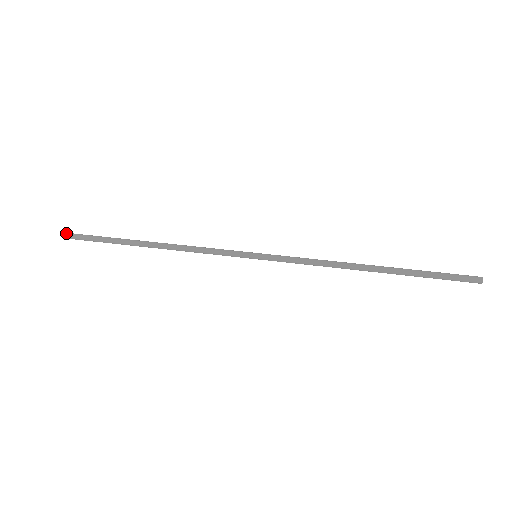
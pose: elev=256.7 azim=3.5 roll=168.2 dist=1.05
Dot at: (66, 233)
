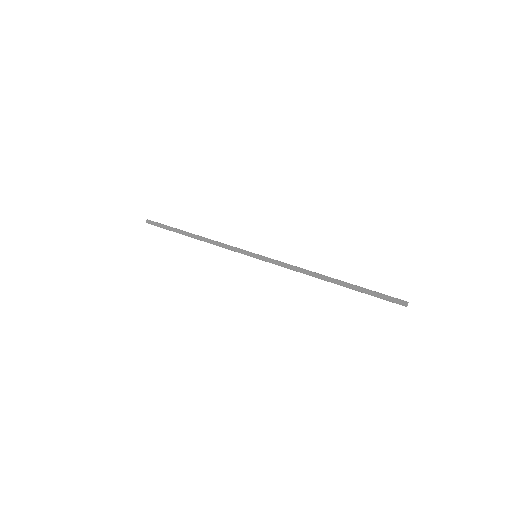
Dot at: (147, 219)
